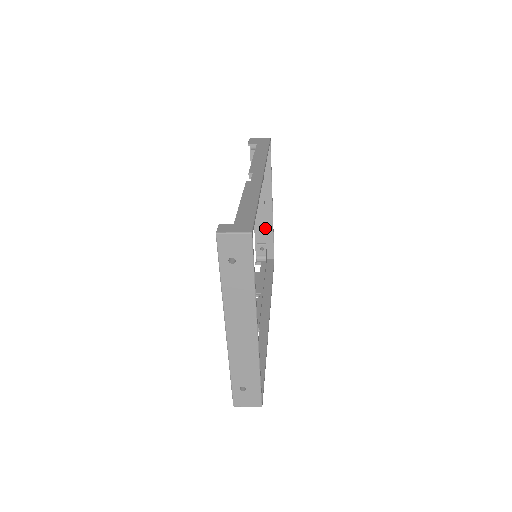
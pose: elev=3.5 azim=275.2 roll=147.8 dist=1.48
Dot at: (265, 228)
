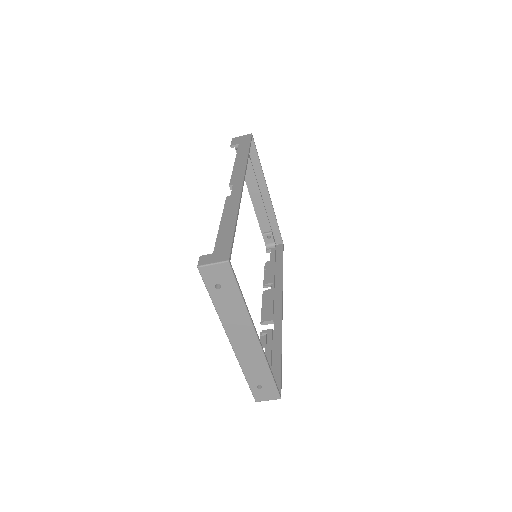
Dot at: (267, 217)
